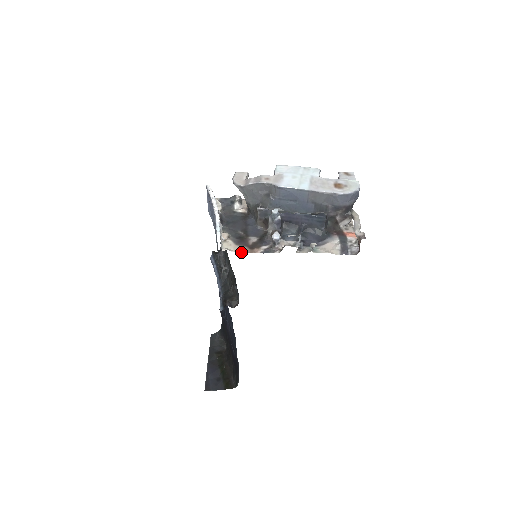
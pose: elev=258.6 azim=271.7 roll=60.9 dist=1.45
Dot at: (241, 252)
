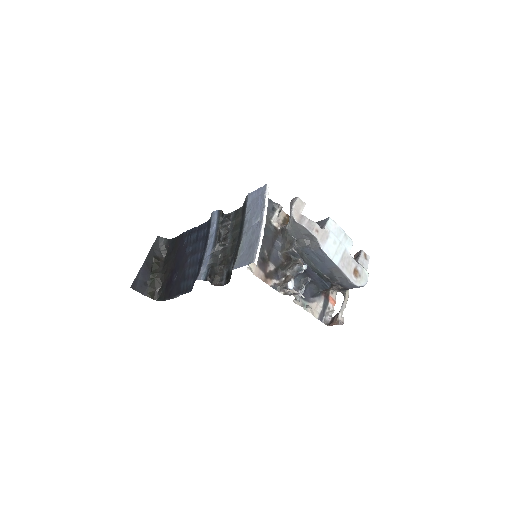
Dot at: (258, 277)
